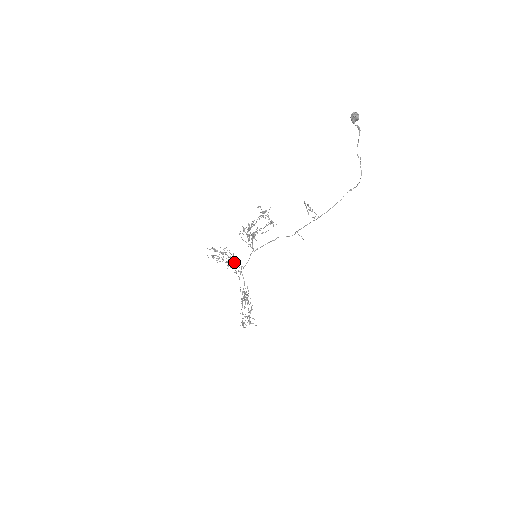
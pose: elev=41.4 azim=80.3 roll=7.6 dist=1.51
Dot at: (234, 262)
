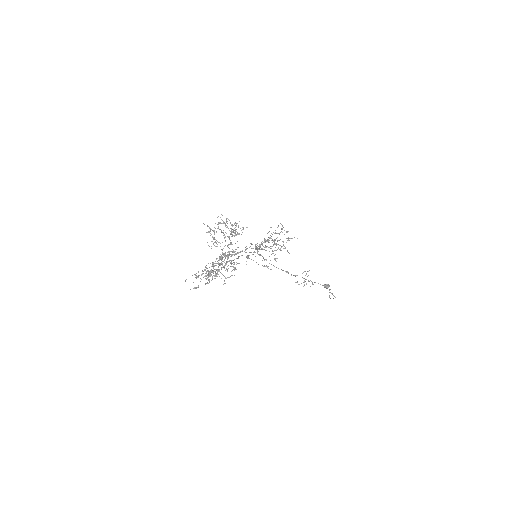
Dot at: occluded
